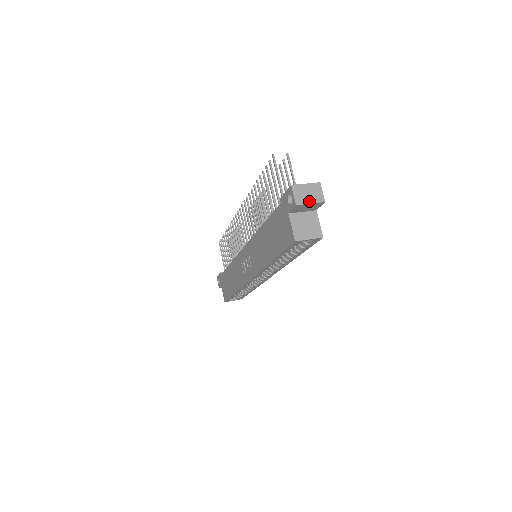
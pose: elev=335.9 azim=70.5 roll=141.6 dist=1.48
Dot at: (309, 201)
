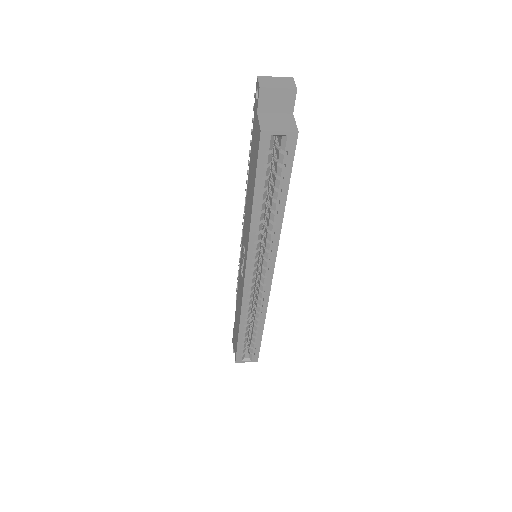
Dot at: (277, 86)
